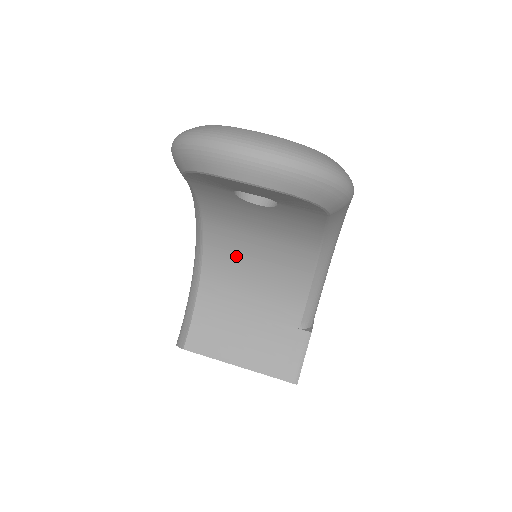
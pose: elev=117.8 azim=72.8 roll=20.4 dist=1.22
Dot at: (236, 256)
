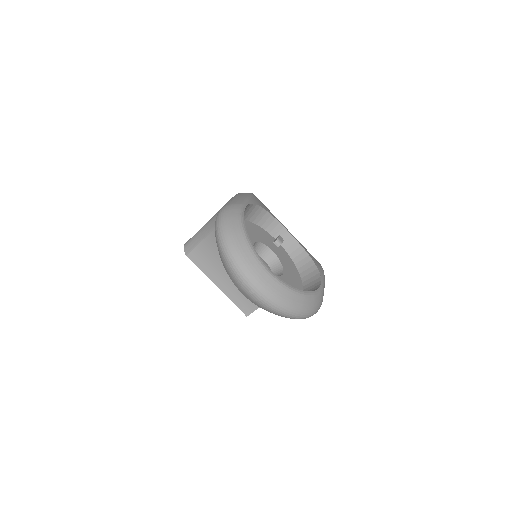
Dot at: occluded
